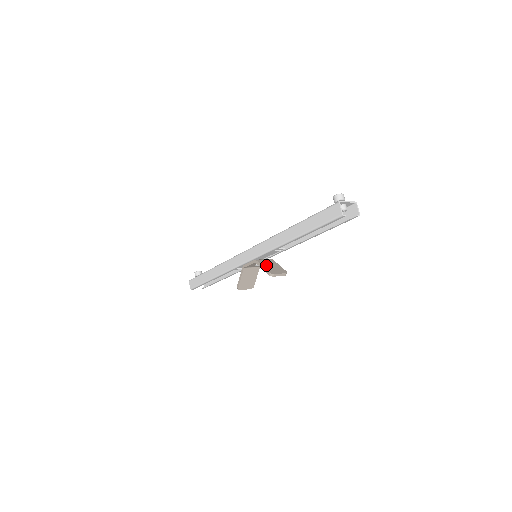
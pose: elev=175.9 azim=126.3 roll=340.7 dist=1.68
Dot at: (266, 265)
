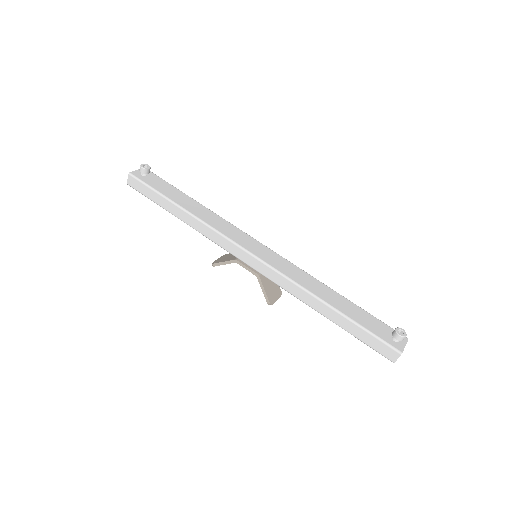
Dot at: (267, 285)
